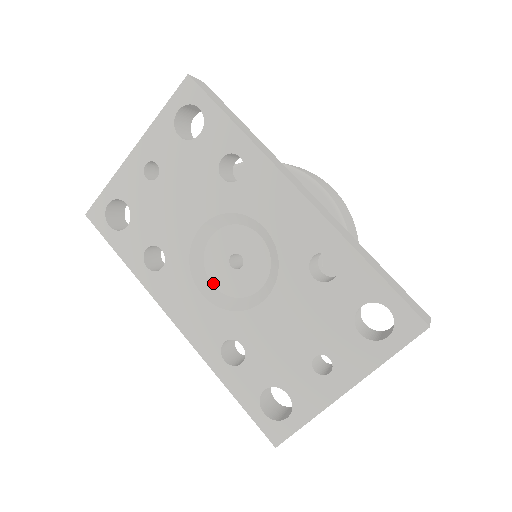
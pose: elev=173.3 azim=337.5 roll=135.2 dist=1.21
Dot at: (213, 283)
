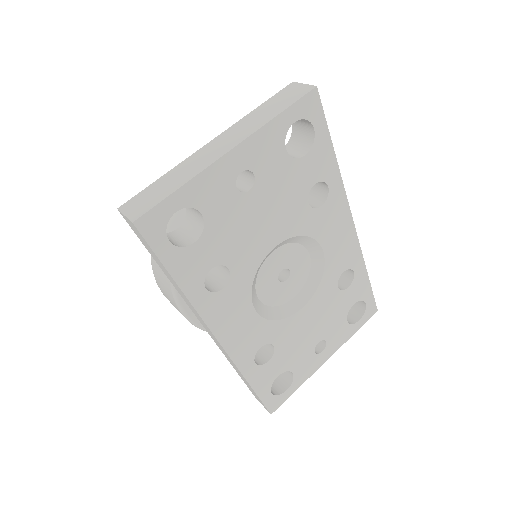
Dot at: (259, 296)
